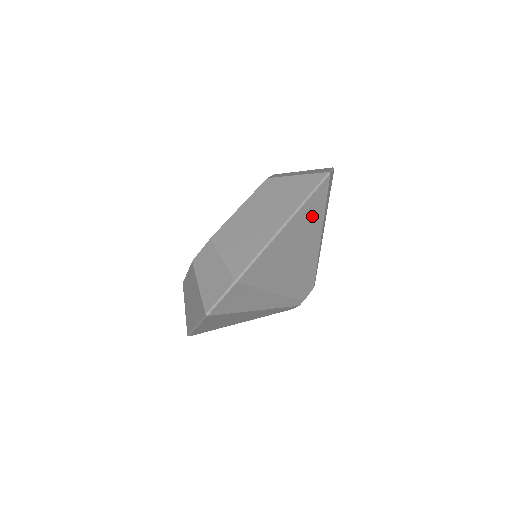
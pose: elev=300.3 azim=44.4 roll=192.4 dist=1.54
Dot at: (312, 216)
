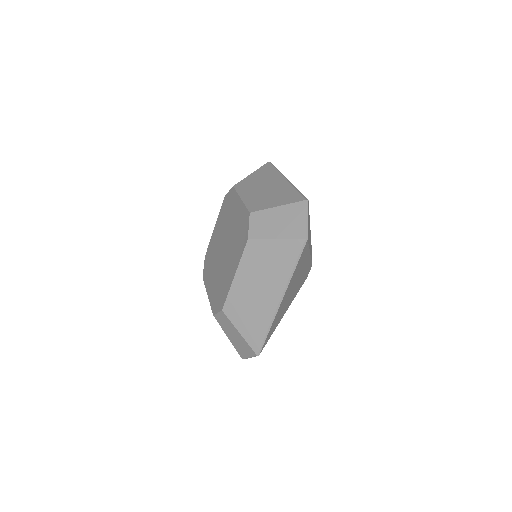
Dot at: occluded
